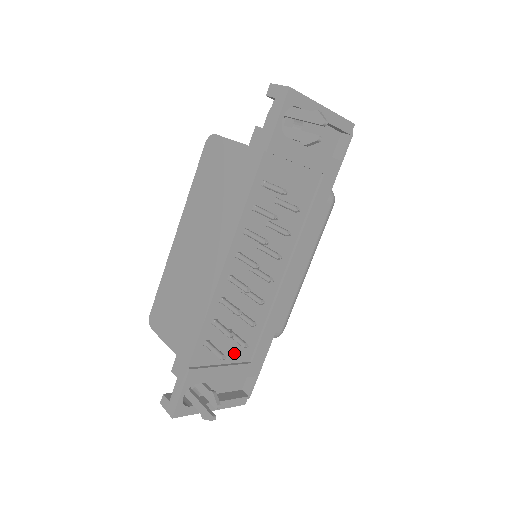
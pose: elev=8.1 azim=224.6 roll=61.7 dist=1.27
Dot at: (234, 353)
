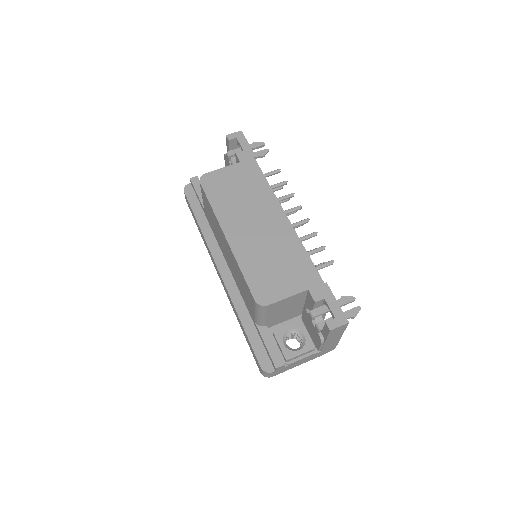
Dot at: occluded
